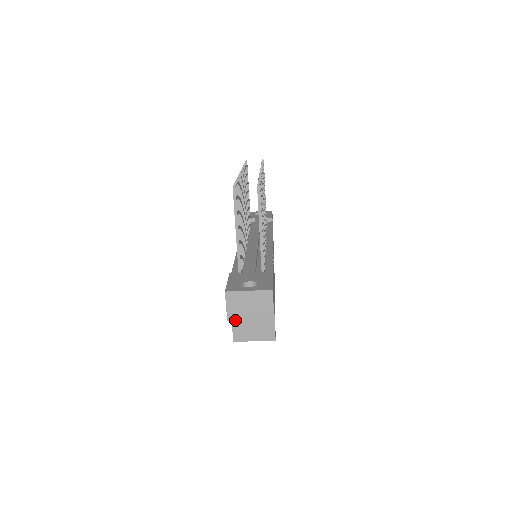
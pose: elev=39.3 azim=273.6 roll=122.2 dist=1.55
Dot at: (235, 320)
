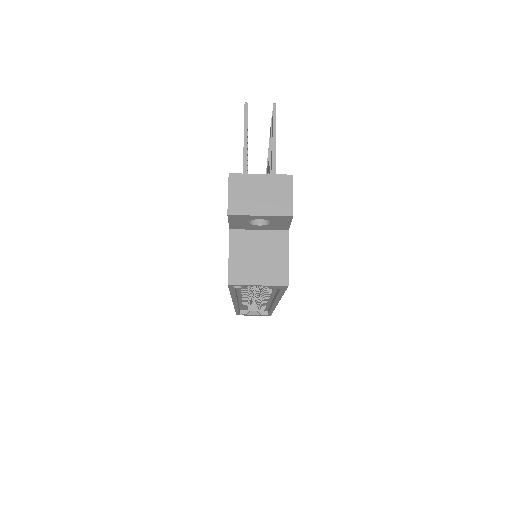
Dot at: (238, 215)
